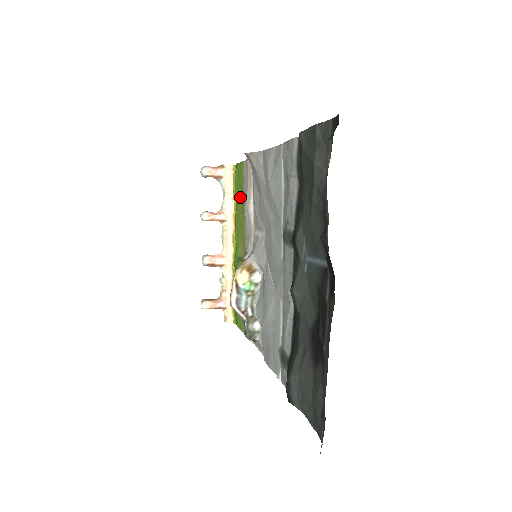
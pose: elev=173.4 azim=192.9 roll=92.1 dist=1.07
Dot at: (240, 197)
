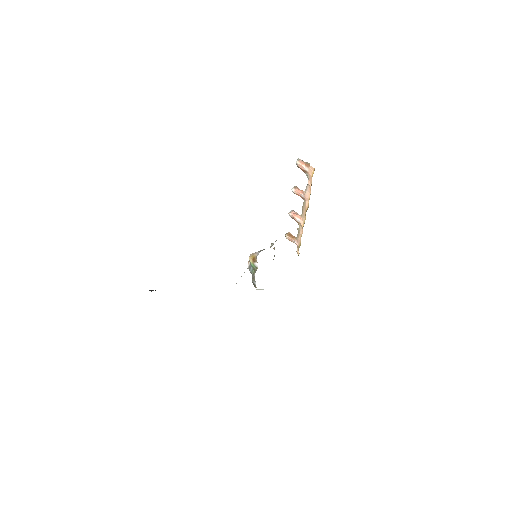
Dot at: occluded
